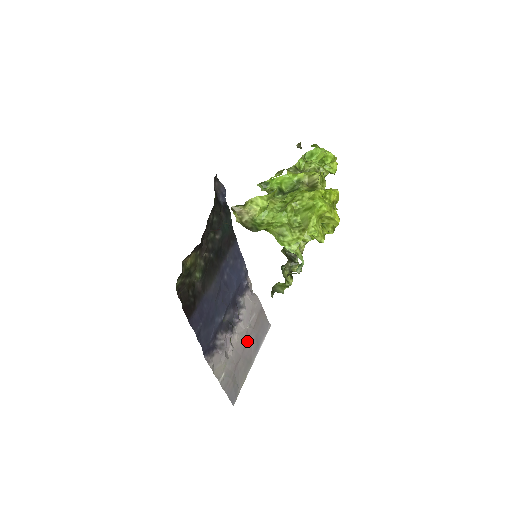
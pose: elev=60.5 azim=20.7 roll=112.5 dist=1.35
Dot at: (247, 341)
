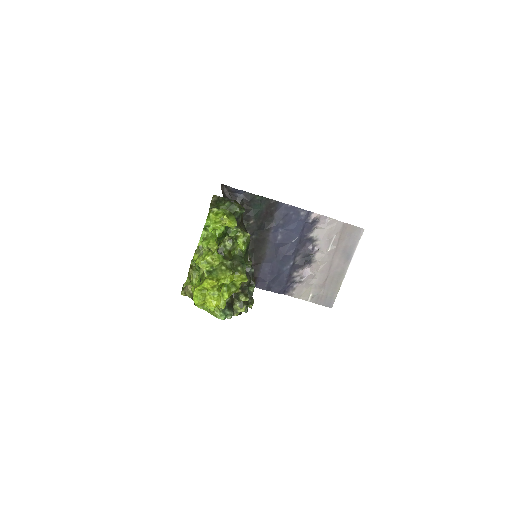
Dot at: (332, 260)
